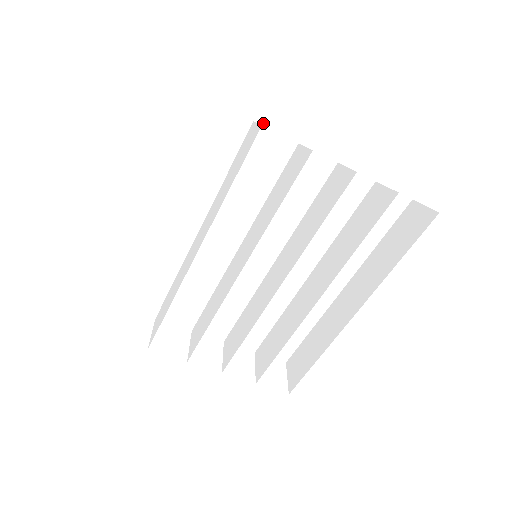
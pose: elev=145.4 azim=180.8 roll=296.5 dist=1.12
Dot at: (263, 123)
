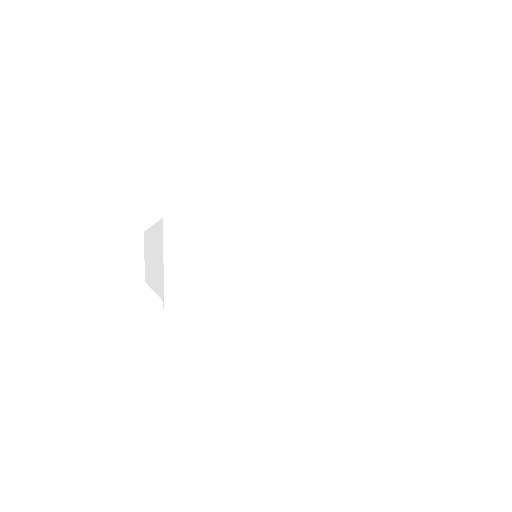
Dot at: occluded
